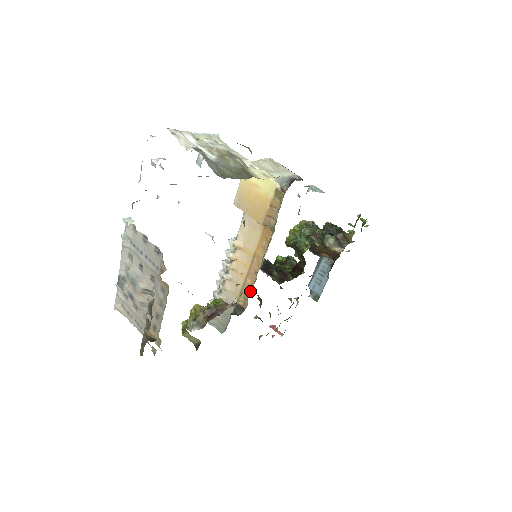
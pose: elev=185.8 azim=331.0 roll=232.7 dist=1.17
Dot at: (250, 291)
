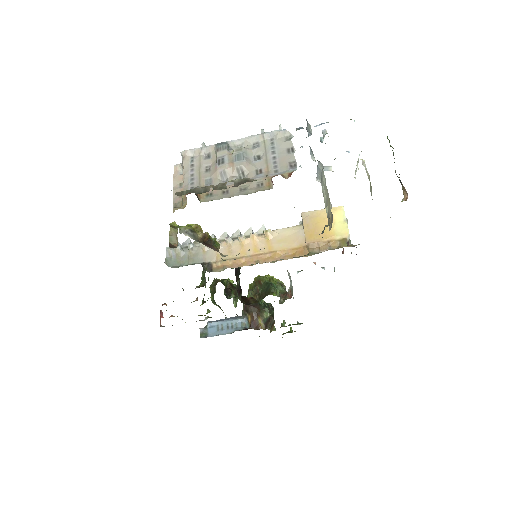
Dot at: (235, 266)
